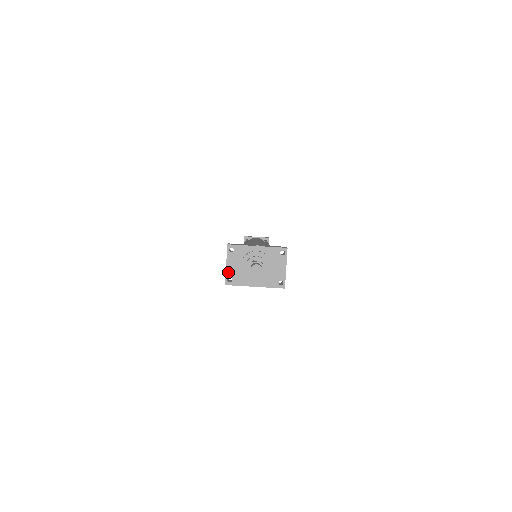
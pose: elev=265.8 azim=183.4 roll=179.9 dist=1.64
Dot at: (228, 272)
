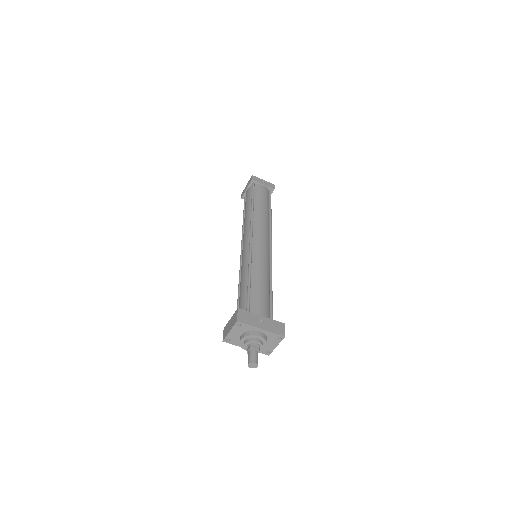
Dot at: (229, 336)
